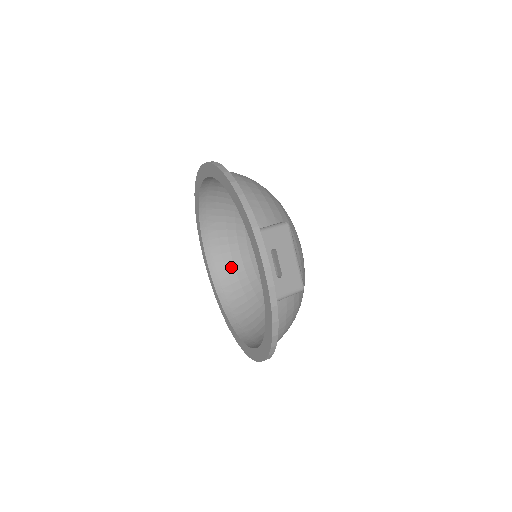
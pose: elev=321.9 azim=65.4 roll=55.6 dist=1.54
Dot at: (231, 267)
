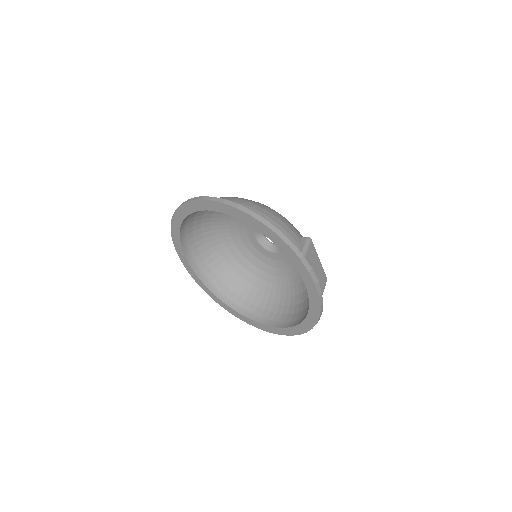
Dot at: (212, 262)
